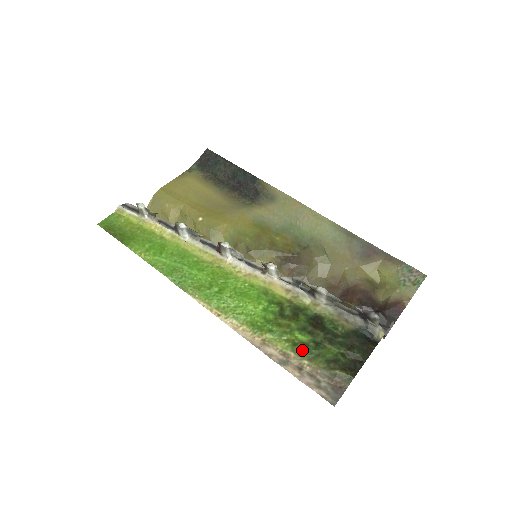
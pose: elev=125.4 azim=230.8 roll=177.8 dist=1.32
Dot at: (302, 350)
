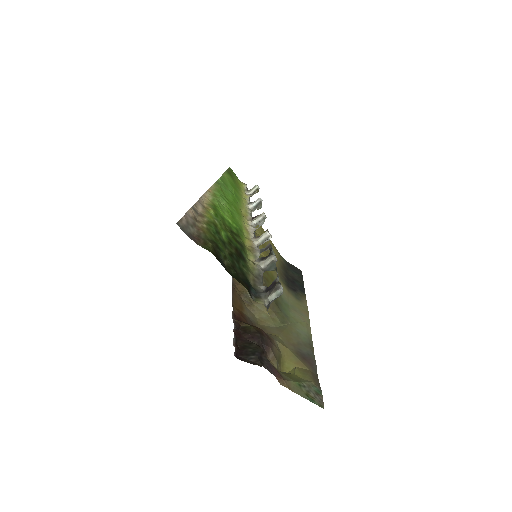
Dot at: (214, 227)
